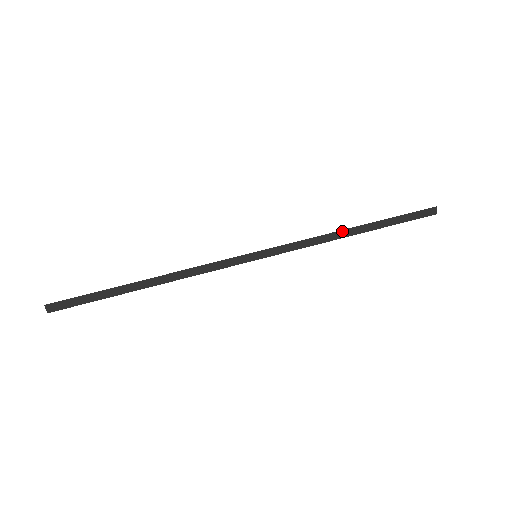
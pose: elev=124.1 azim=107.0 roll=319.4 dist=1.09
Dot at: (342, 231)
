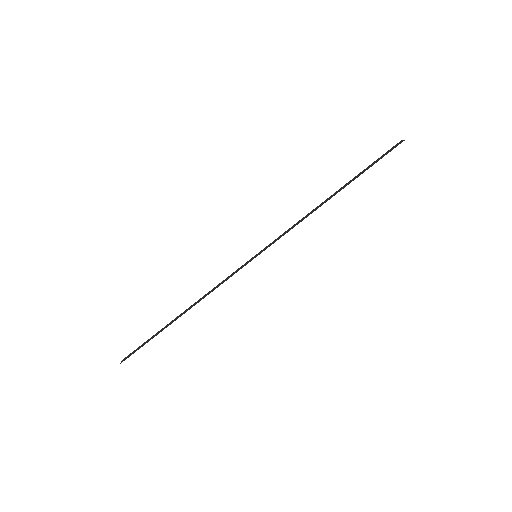
Dot at: occluded
